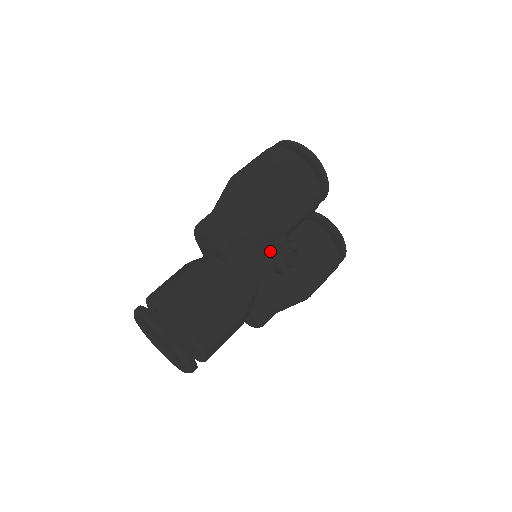
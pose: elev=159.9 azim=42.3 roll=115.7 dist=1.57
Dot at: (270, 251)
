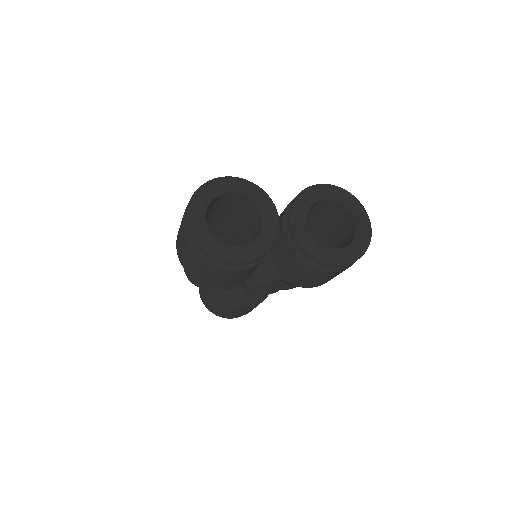
Dot at: occluded
